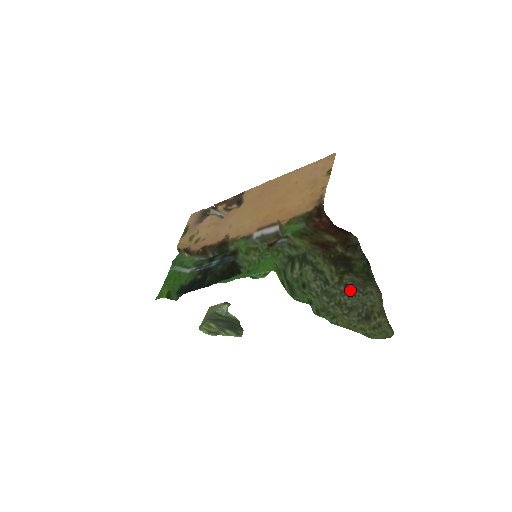
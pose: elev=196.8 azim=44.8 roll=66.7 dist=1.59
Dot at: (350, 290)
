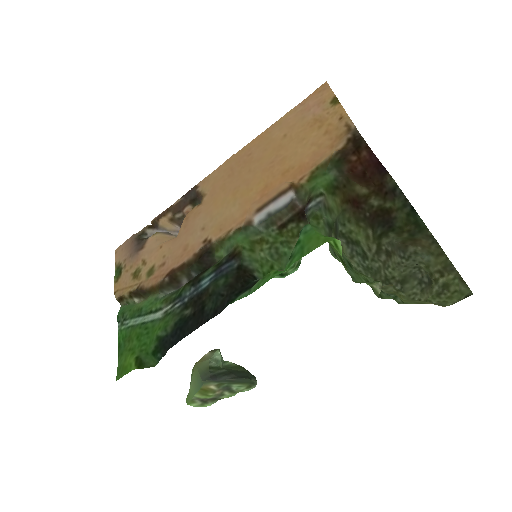
Dot at: (392, 258)
